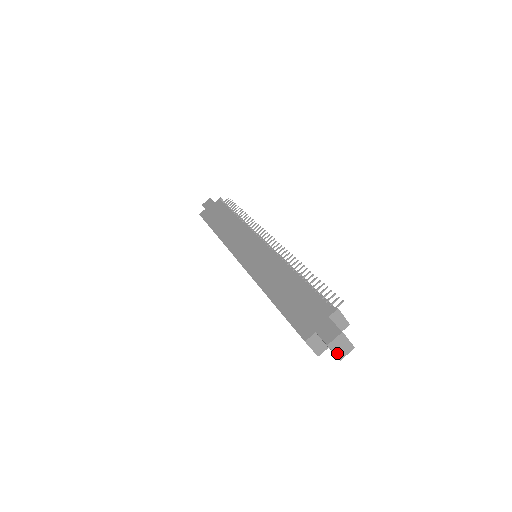
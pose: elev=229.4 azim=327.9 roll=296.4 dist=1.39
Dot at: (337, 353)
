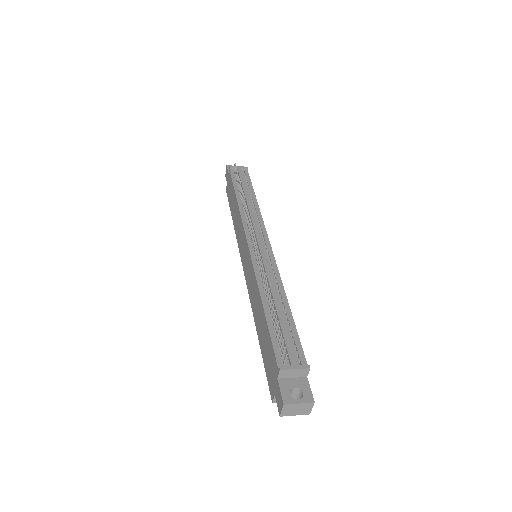
Dot at: (299, 413)
